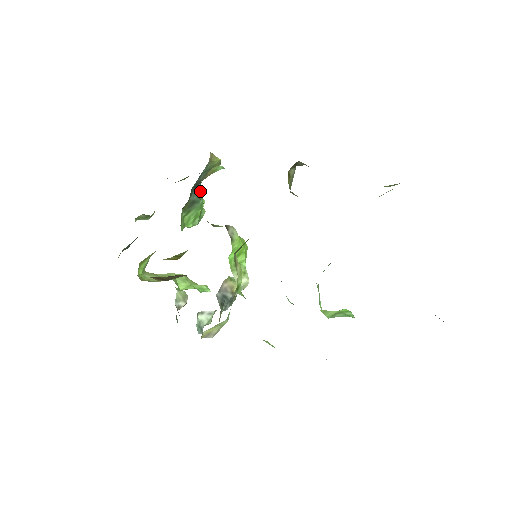
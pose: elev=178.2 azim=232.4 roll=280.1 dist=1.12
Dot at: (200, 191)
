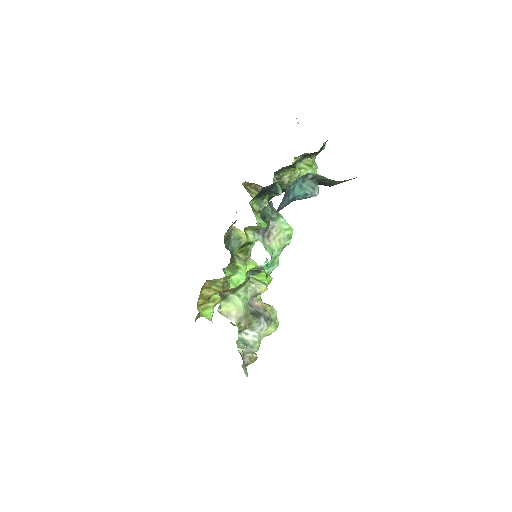
Dot at: occluded
